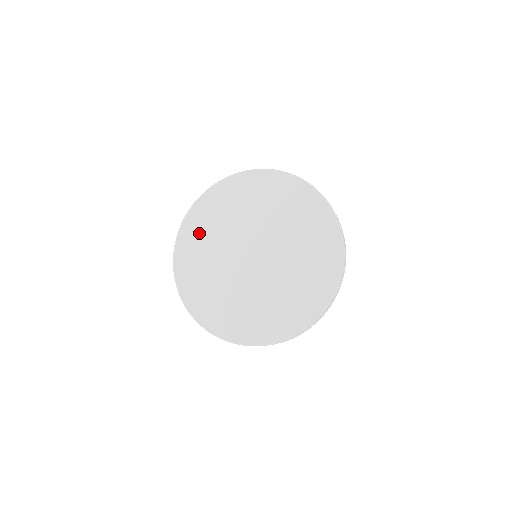
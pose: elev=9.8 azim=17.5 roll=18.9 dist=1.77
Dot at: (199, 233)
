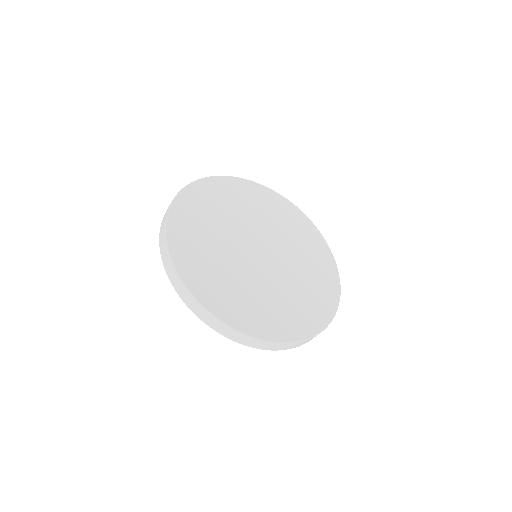
Dot at: (195, 250)
